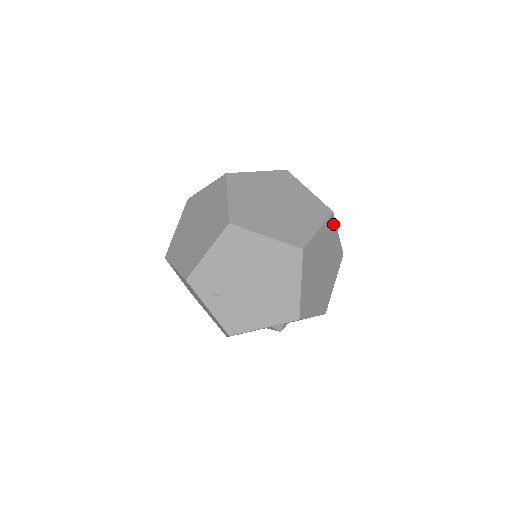
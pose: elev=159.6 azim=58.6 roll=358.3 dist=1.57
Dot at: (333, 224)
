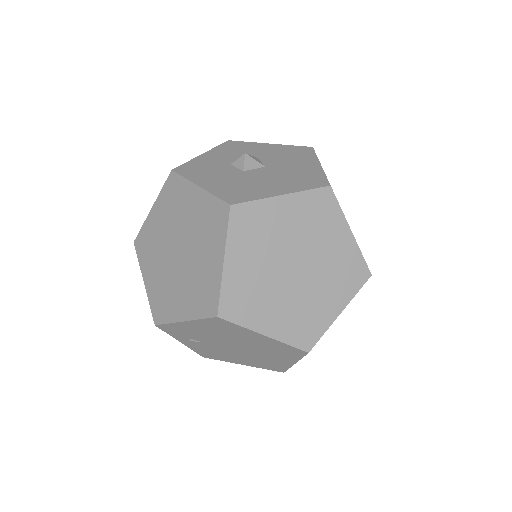
Dot at: occluded
